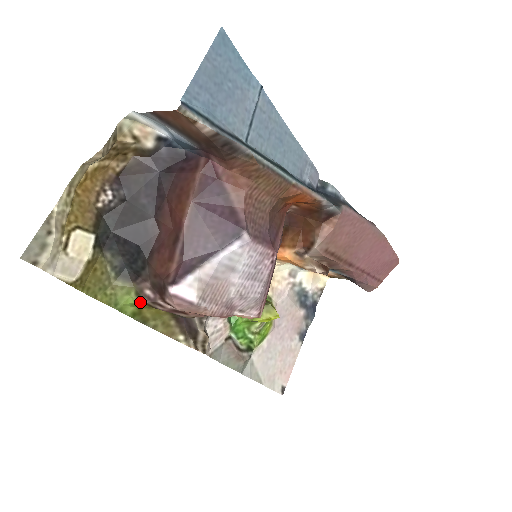
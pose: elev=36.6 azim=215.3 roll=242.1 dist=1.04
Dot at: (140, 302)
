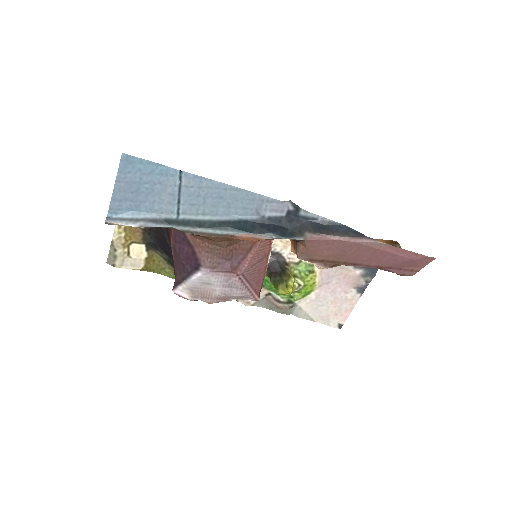
Dot at: occluded
